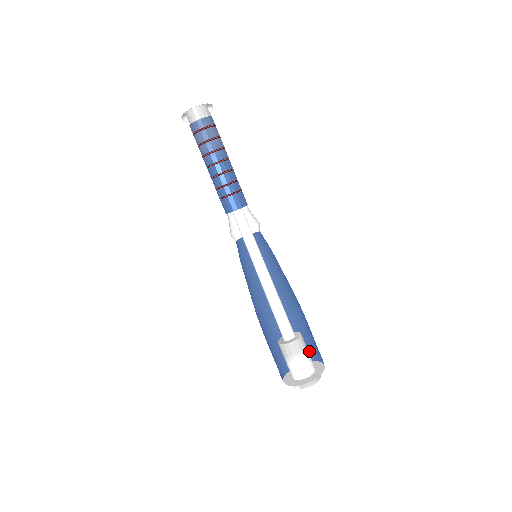
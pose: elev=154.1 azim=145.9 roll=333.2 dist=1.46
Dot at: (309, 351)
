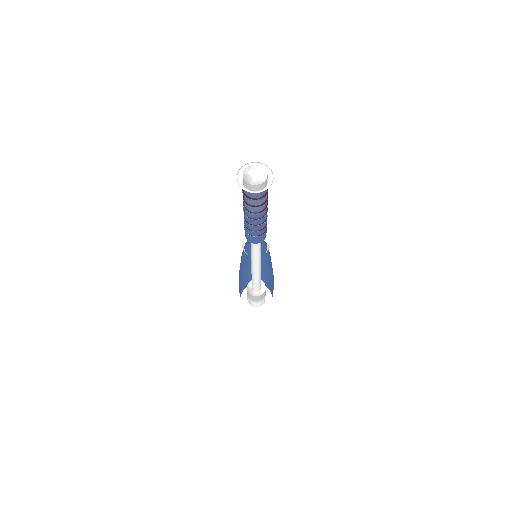
Dot at: occluded
